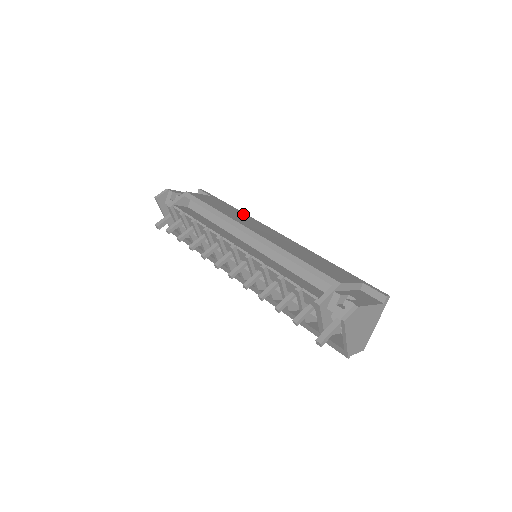
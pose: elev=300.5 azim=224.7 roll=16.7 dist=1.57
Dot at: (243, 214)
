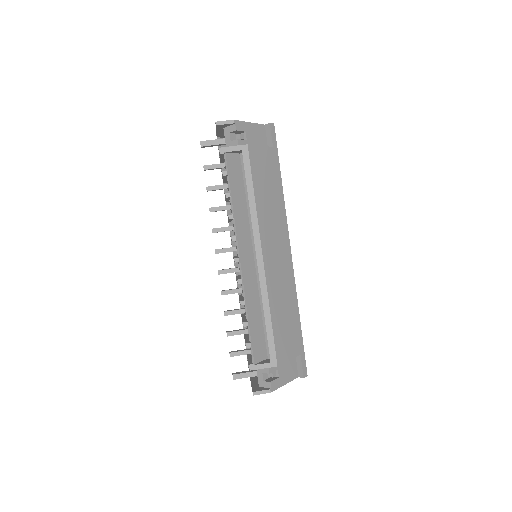
Dot at: (280, 202)
